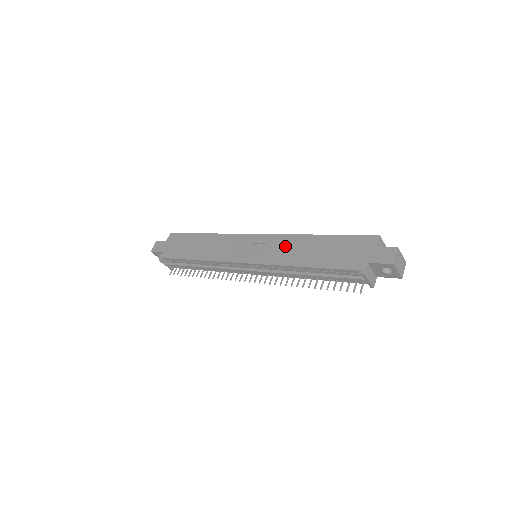
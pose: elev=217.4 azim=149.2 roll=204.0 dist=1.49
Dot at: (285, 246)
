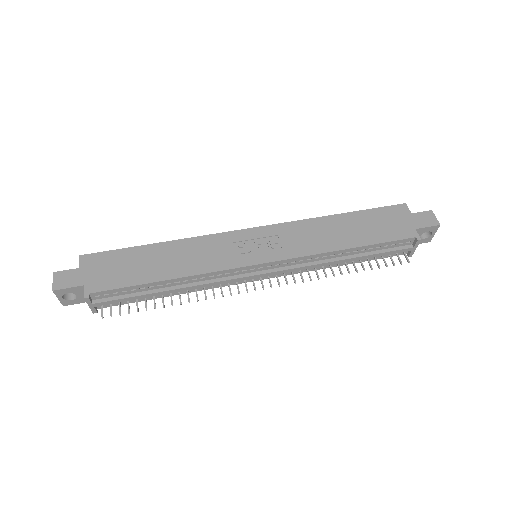
Dot at: (306, 233)
